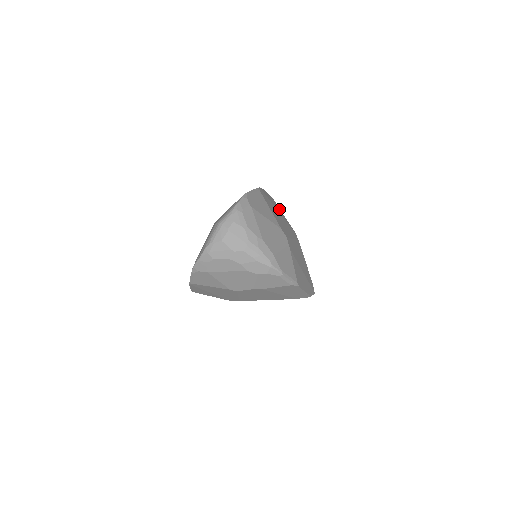
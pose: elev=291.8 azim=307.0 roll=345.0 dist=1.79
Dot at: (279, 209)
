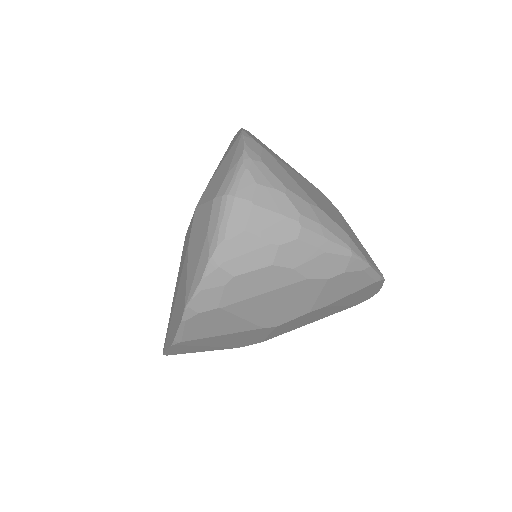
Dot at: occluded
